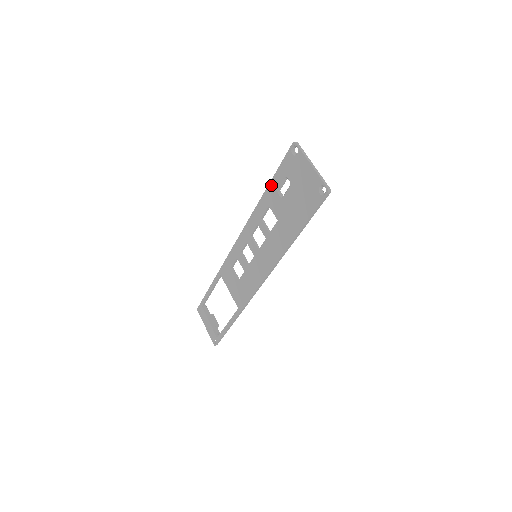
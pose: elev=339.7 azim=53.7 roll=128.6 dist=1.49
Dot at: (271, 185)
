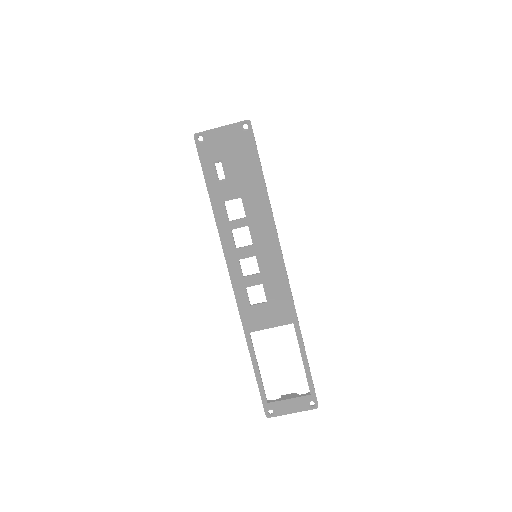
Dot at: (209, 186)
